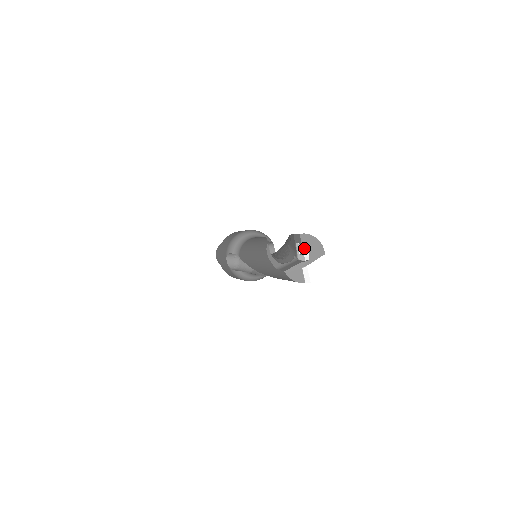
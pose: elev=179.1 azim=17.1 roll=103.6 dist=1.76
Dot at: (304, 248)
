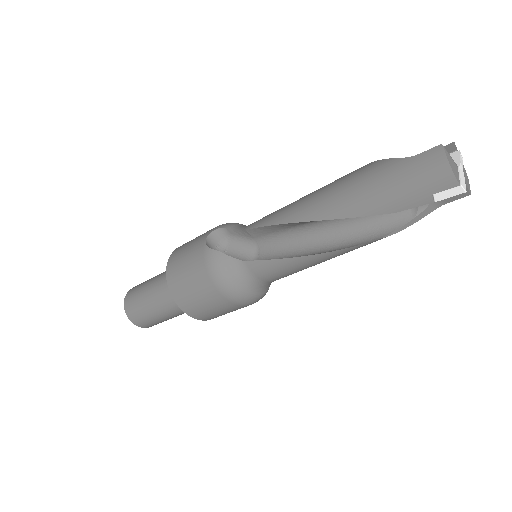
Dot at: occluded
